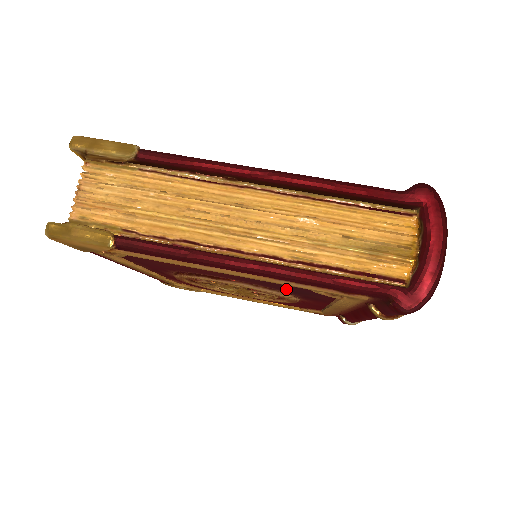
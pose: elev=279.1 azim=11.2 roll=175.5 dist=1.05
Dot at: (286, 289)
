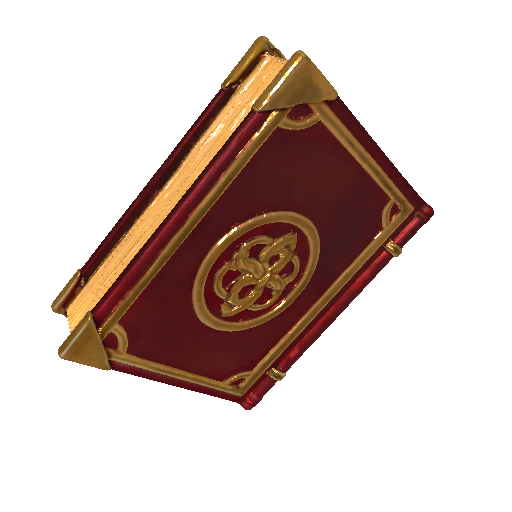
Dot at: (338, 237)
